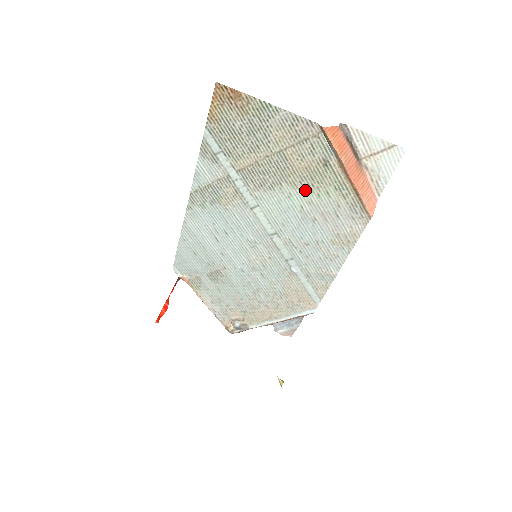
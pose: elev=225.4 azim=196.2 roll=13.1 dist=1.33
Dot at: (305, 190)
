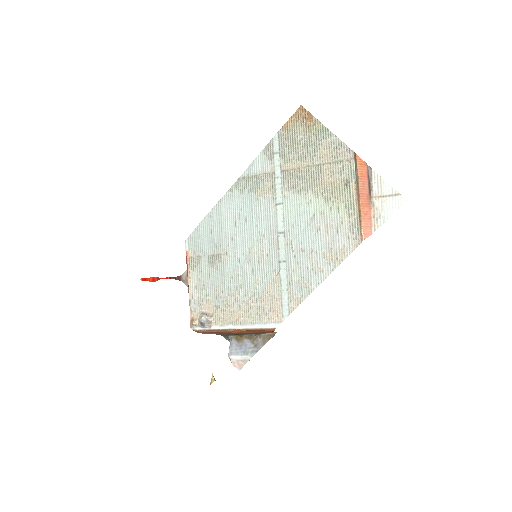
Dot at: (323, 201)
